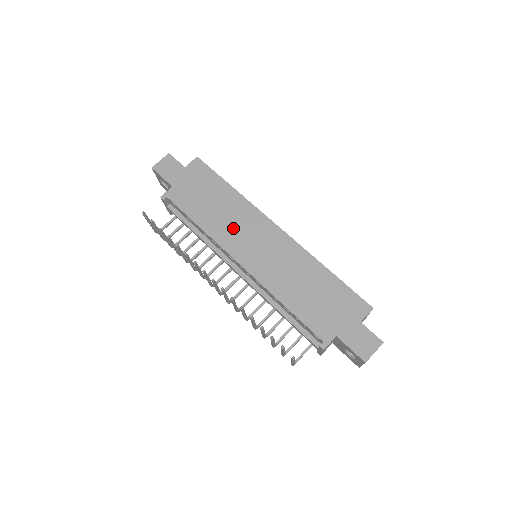
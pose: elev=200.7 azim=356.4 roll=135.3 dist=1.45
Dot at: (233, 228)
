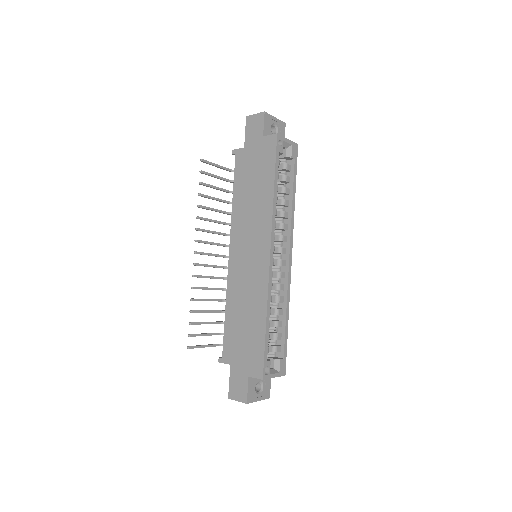
Dot at: (247, 223)
